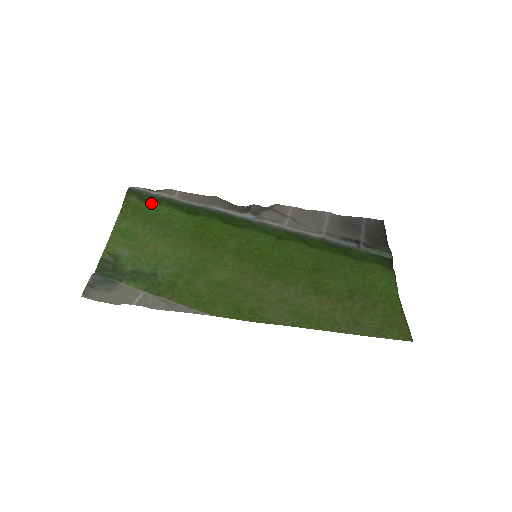
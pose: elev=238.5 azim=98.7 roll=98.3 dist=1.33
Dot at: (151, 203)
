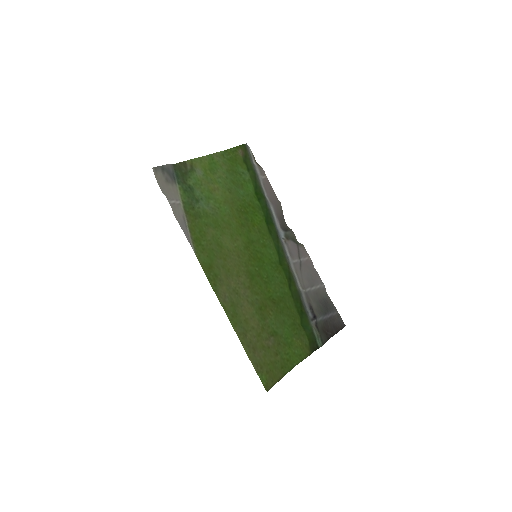
Dot at: (245, 165)
